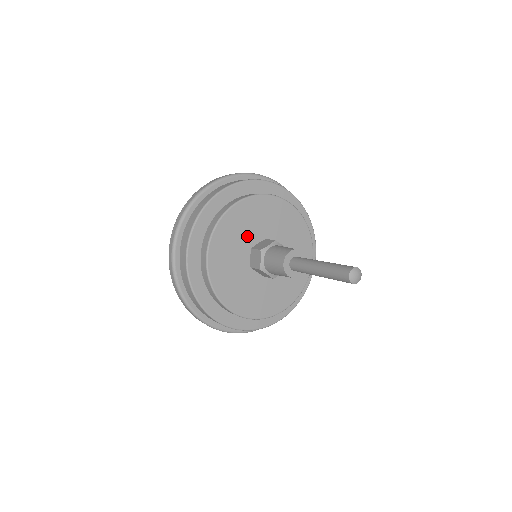
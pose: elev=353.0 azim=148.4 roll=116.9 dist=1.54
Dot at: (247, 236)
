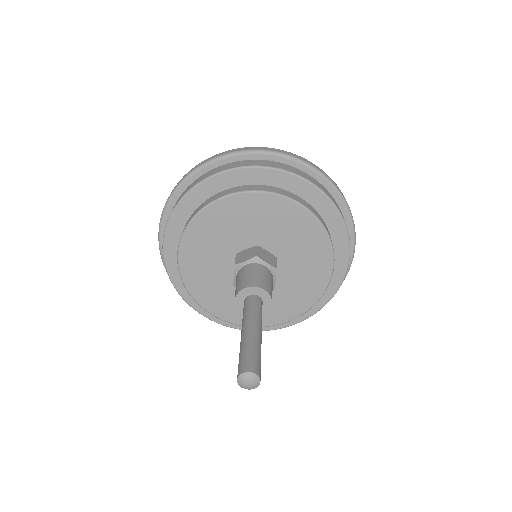
Dot at: (231, 239)
